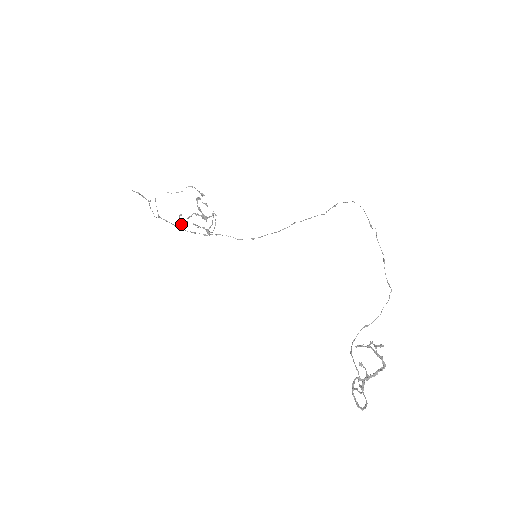
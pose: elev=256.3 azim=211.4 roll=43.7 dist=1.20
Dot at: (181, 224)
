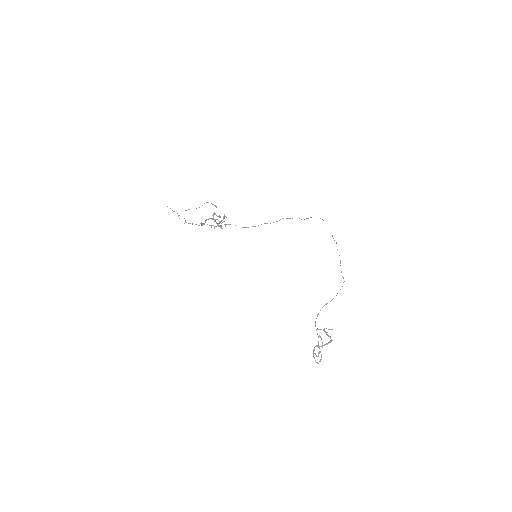
Dot at: (202, 225)
